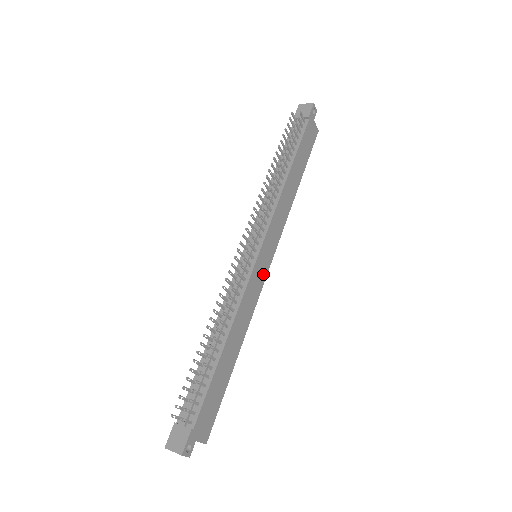
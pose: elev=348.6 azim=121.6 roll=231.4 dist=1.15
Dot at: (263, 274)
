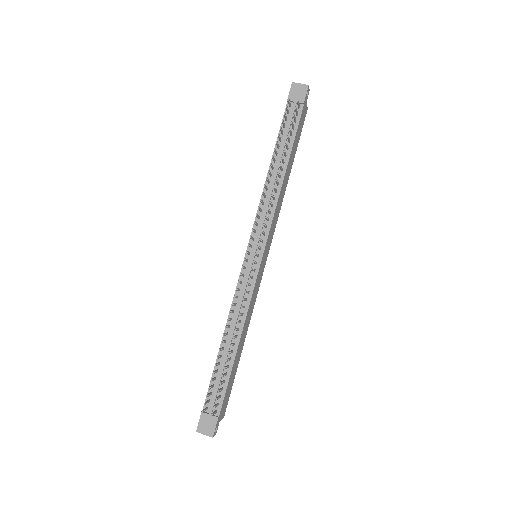
Dot at: (262, 271)
